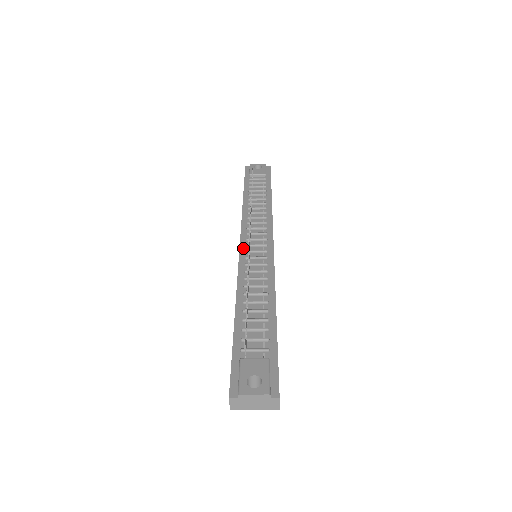
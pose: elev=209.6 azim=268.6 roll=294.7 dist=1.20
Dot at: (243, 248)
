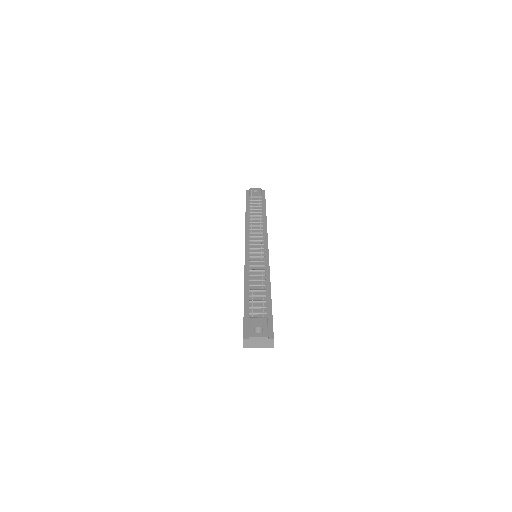
Dot at: (247, 250)
